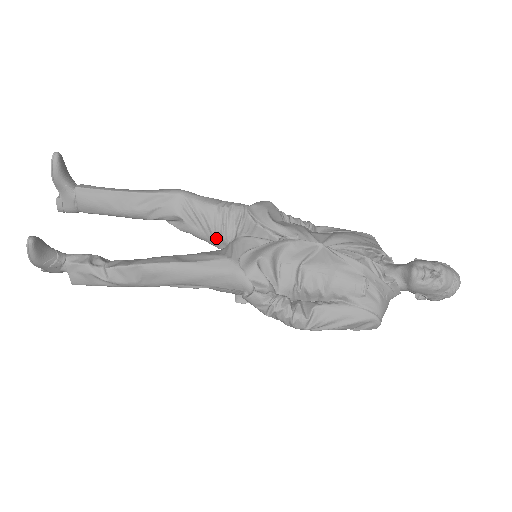
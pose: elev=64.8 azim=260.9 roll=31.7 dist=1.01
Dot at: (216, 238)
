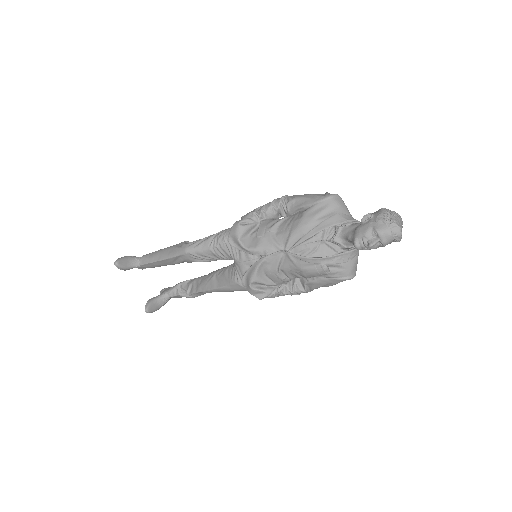
Dot at: occluded
